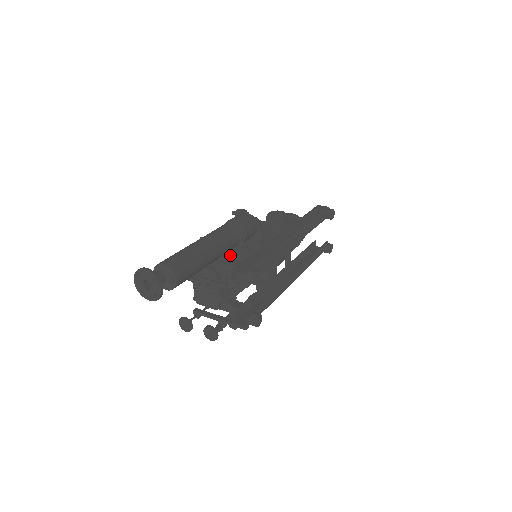
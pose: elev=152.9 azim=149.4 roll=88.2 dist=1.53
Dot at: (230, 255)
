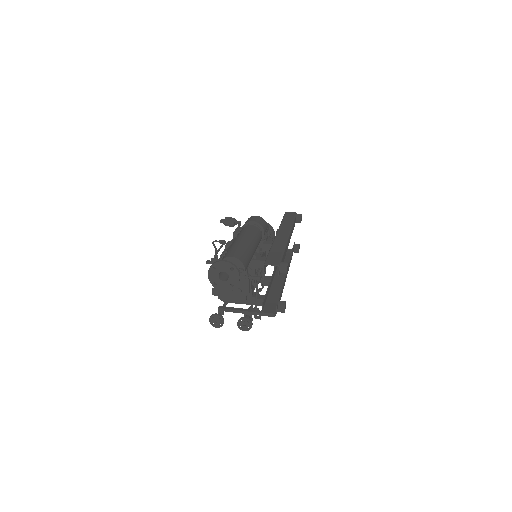
Dot at: occluded
